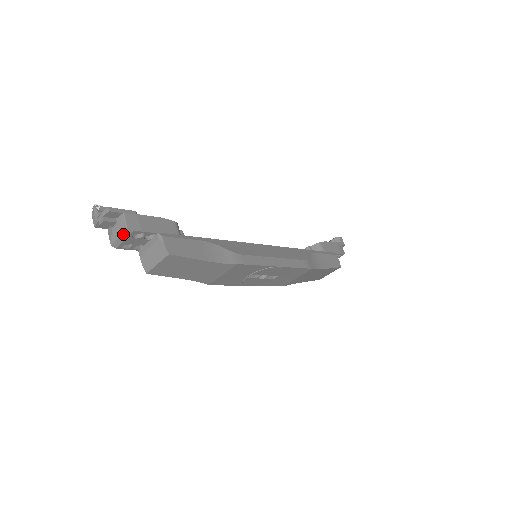
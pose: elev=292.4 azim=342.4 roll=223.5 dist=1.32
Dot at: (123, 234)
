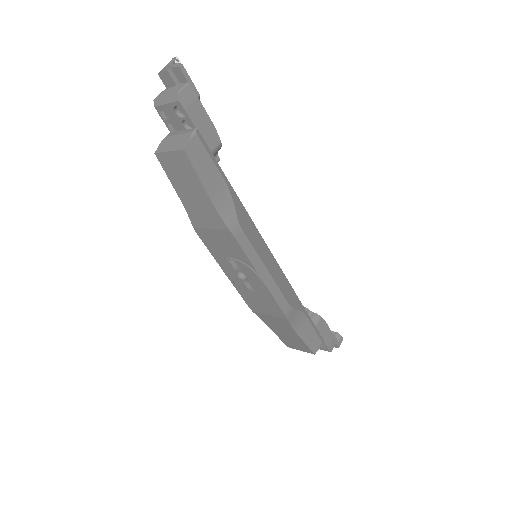
Dot at: (170, 97)
